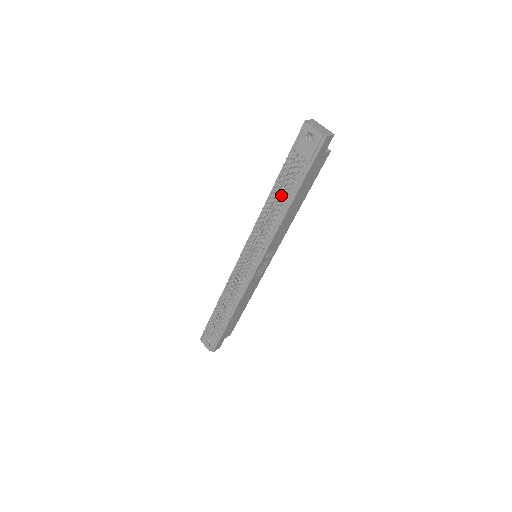
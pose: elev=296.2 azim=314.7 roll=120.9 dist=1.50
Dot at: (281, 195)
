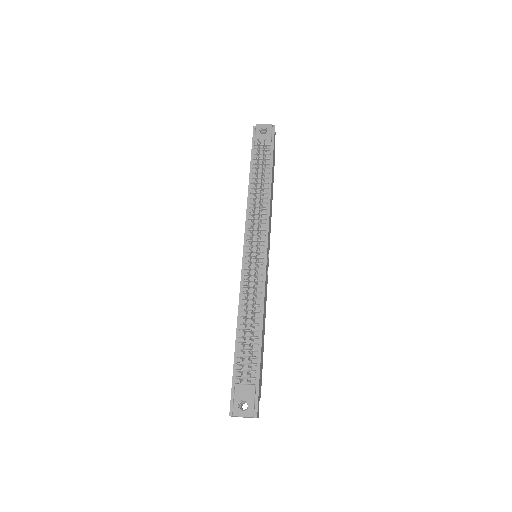
Dot at: occluded
